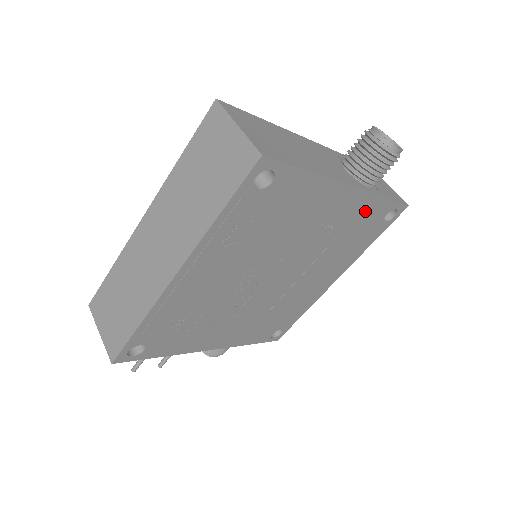
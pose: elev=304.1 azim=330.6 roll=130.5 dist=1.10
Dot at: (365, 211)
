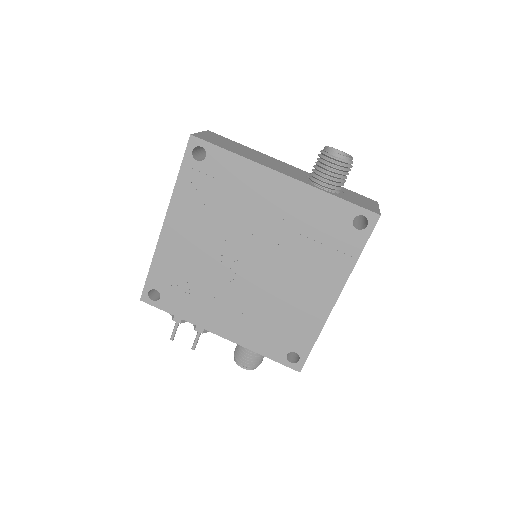
Dot at: (318, 207)
